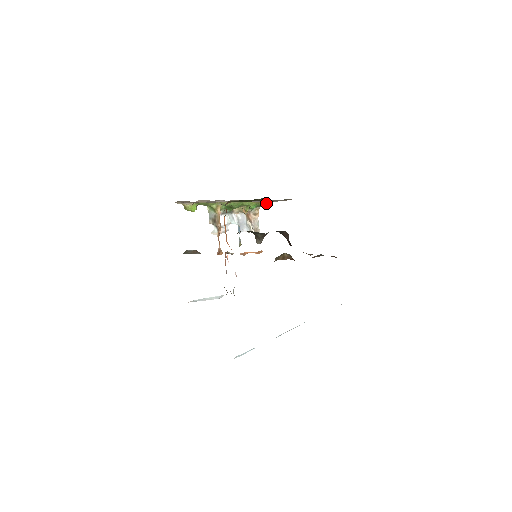
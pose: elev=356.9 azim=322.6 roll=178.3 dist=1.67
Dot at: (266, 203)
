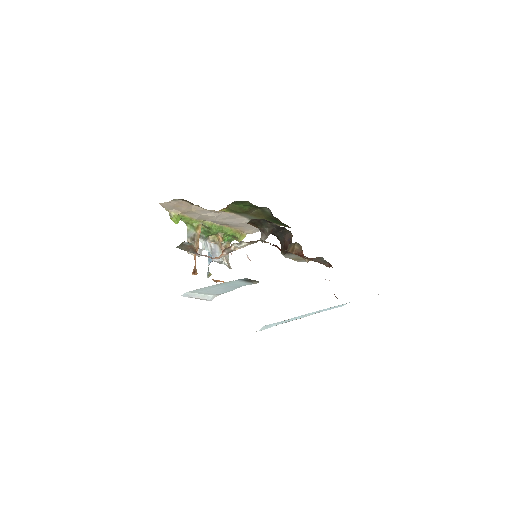
Dot at: (242, 235)
